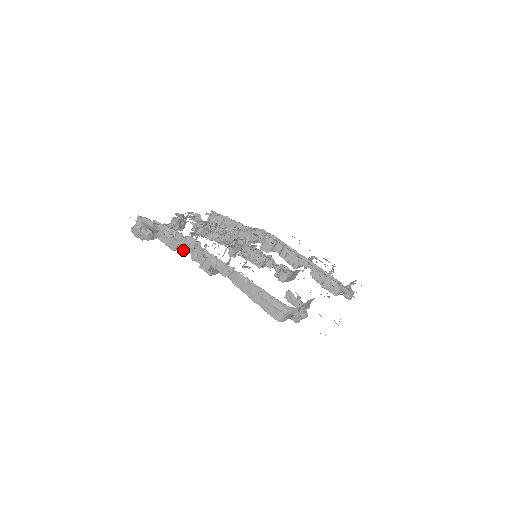
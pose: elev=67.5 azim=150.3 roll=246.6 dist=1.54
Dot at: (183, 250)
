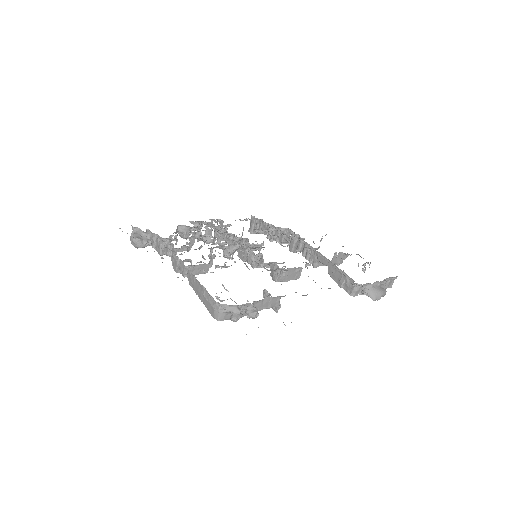
Dot at: (165, 254)
